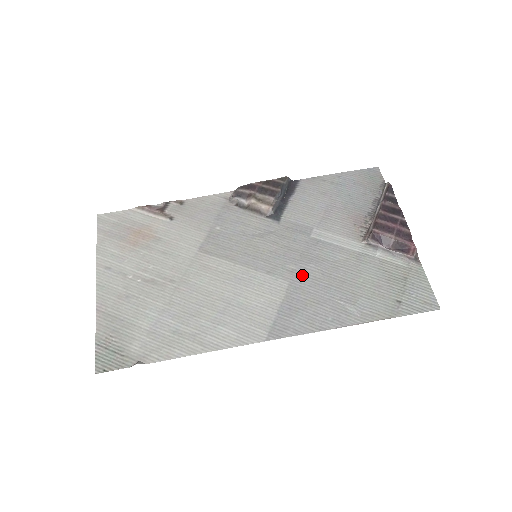
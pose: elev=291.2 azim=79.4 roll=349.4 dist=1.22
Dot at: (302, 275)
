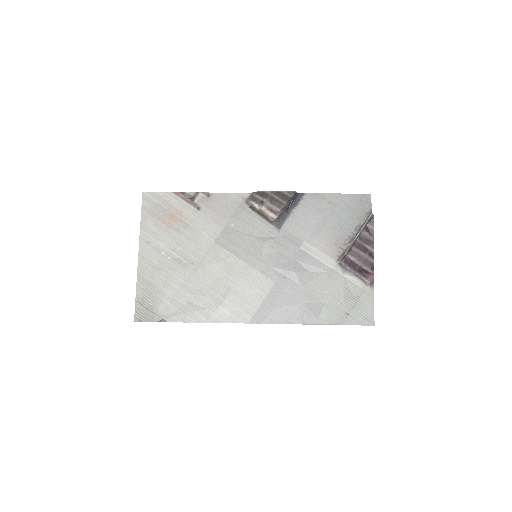
Dot at: (286, 279)
